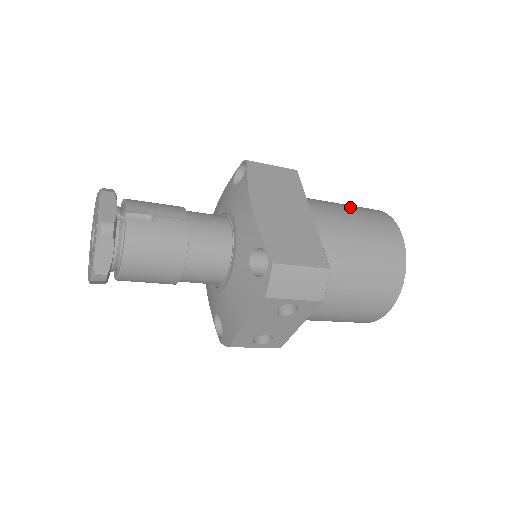
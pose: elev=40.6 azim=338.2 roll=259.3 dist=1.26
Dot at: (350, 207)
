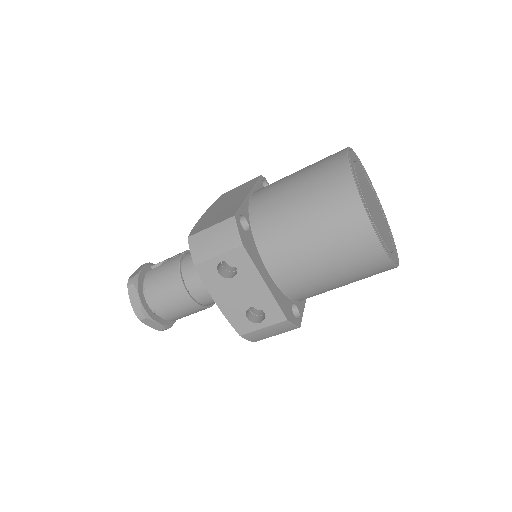
Dot at: occluded
